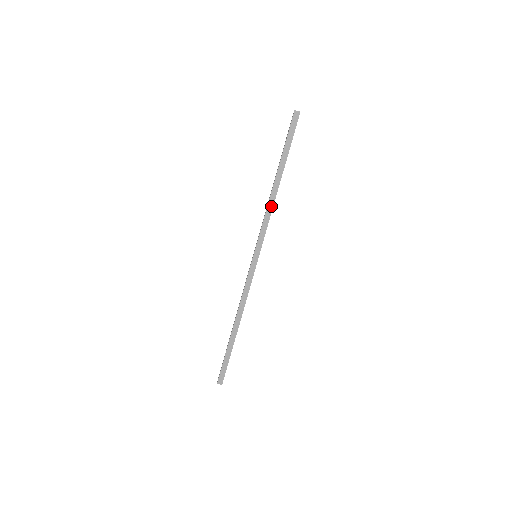
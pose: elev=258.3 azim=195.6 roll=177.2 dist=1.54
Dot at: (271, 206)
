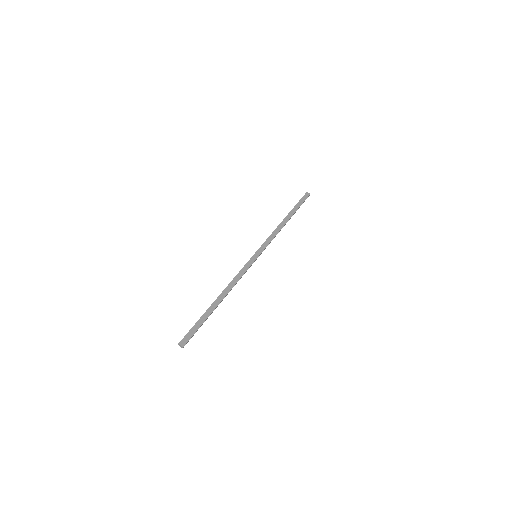
Dot at: (278, 231)
